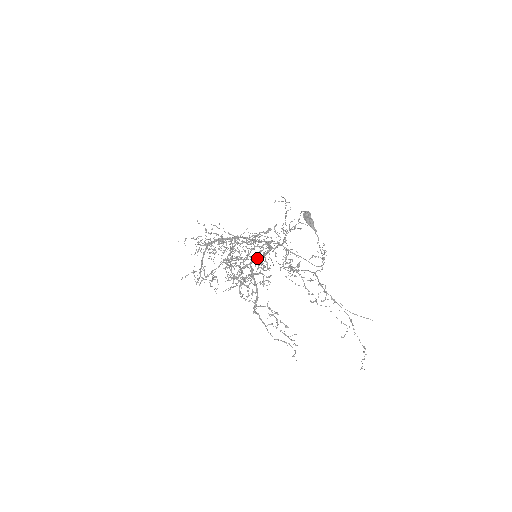
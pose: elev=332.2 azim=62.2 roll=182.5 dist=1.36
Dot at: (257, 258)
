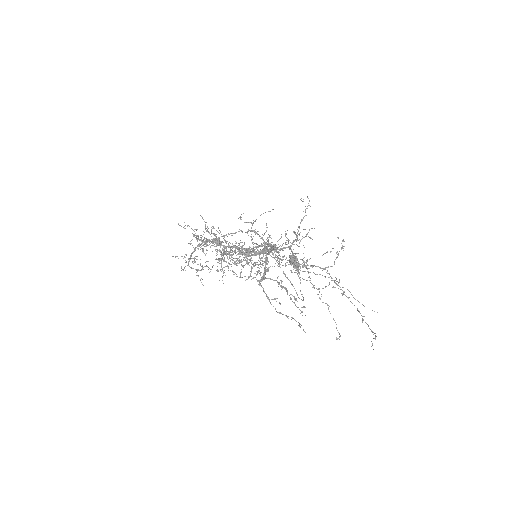
Dot at: occluded
